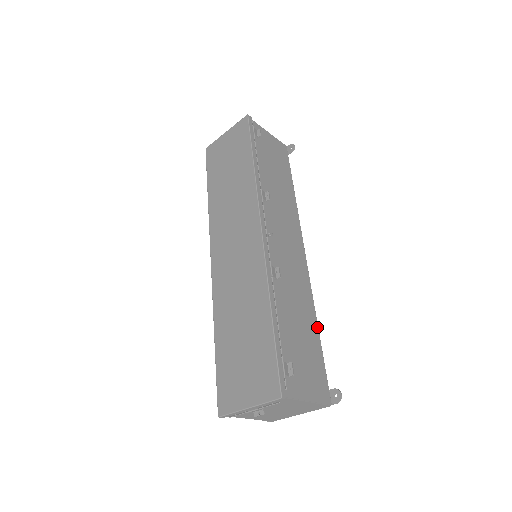
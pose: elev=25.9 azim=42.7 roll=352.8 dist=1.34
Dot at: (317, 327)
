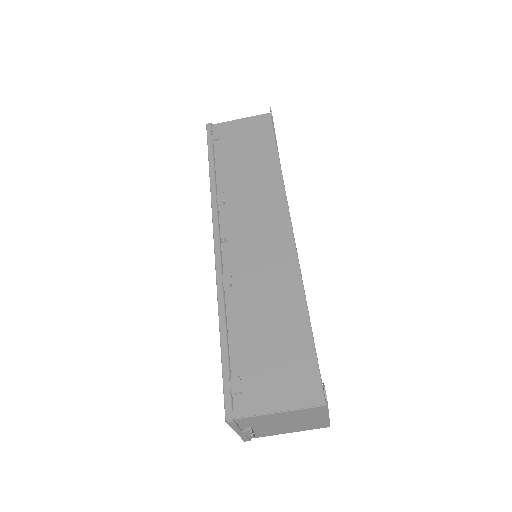
Dot at: (305, 311)
